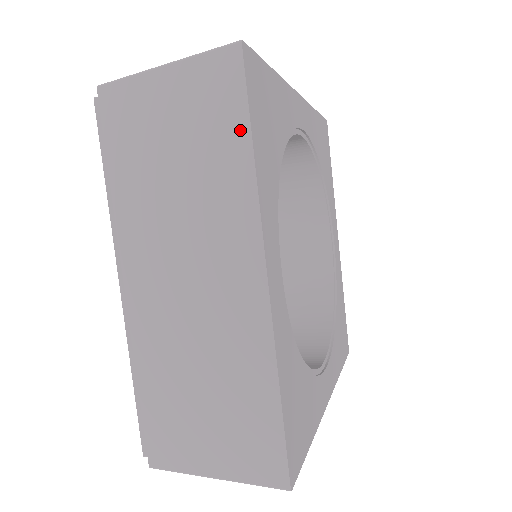
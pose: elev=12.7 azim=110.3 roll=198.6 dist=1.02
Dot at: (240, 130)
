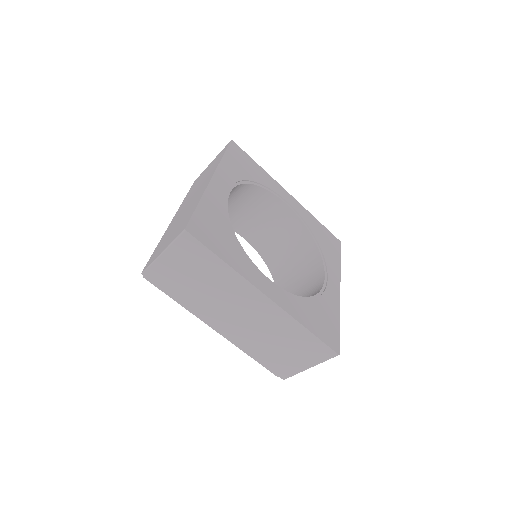
Dot at: (222, 155)
